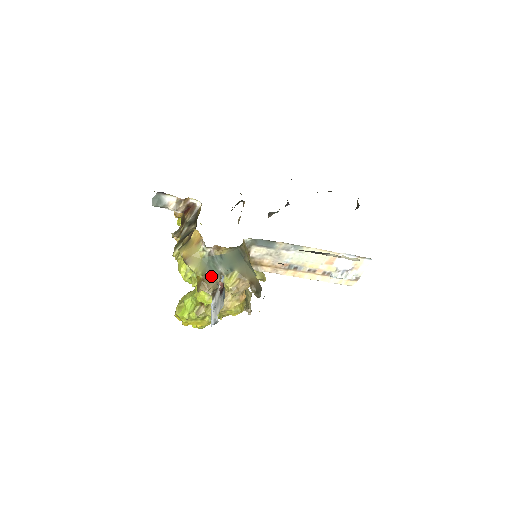
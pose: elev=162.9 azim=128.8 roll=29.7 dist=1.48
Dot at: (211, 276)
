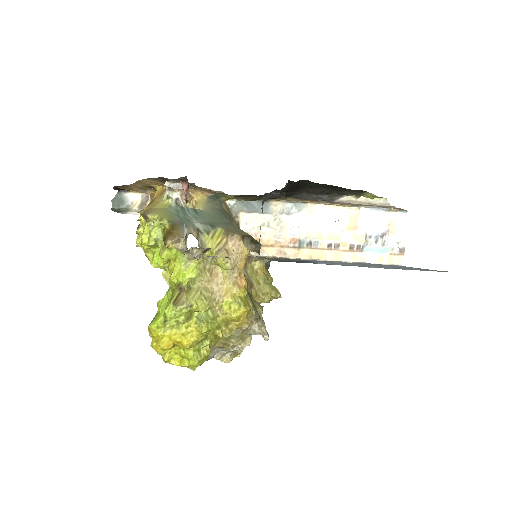
Dot at: (182, 226)
